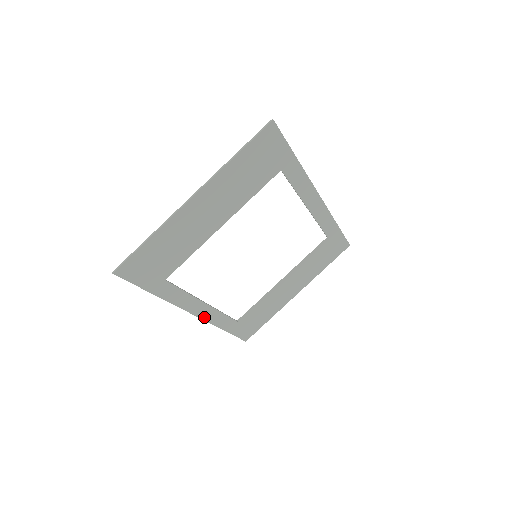
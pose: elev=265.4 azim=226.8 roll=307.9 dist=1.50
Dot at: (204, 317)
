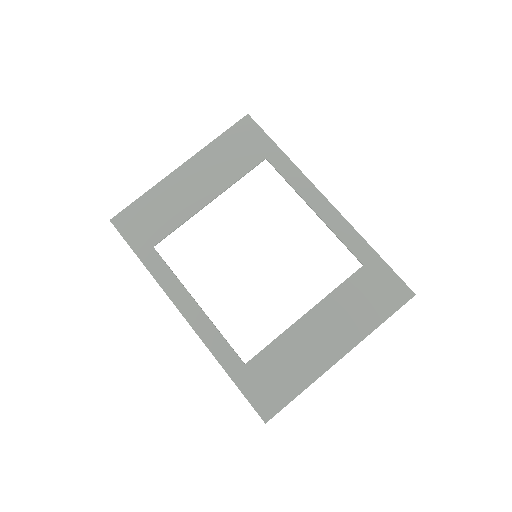
Dot at: (196, 327)
